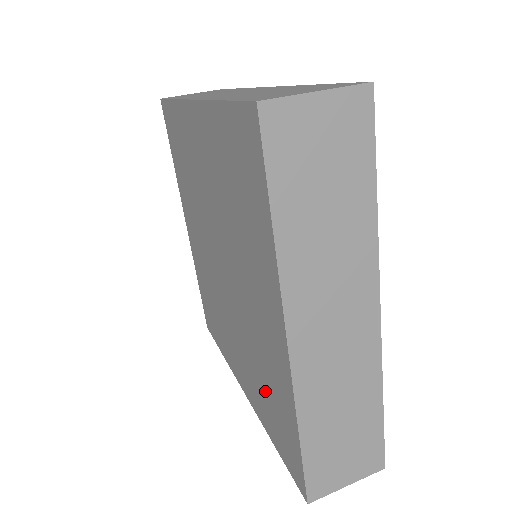
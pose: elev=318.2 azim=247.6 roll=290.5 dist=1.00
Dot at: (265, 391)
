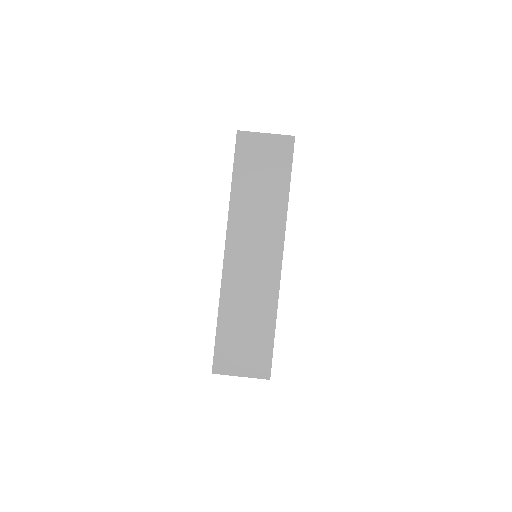
Dot at: occluded
